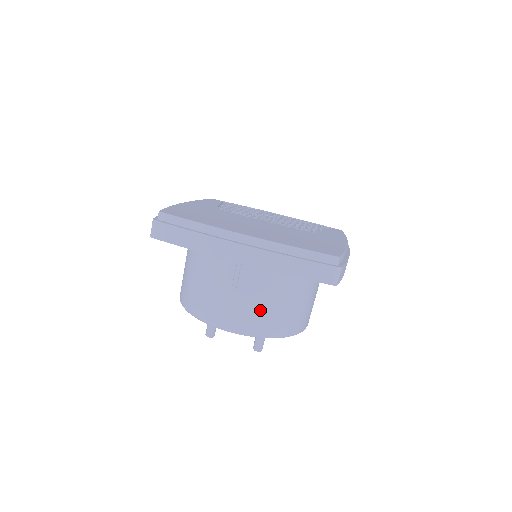
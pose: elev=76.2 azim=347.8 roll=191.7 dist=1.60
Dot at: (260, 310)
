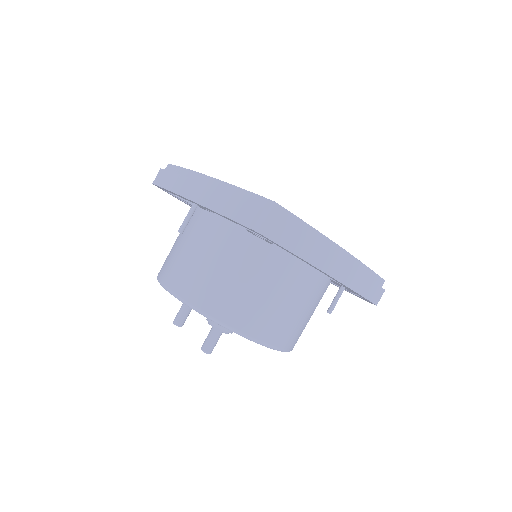
Dot at: (200, 271)
